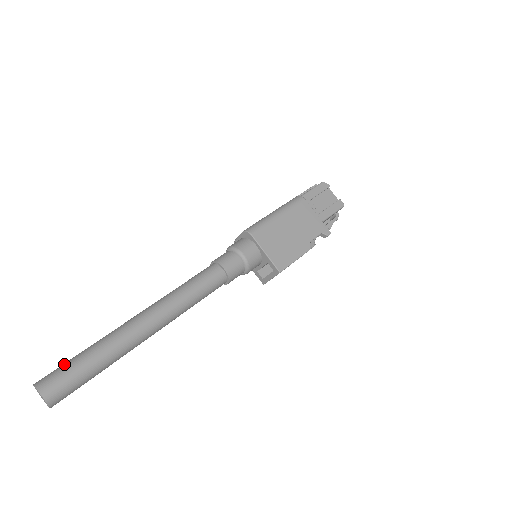
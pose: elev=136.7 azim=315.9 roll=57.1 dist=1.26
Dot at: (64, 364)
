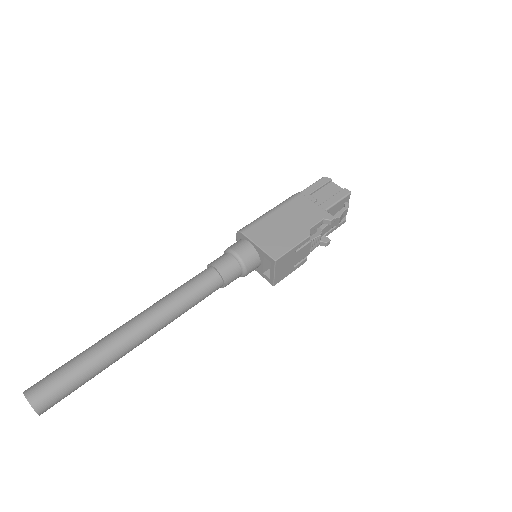
Dot at: (53, 371)
